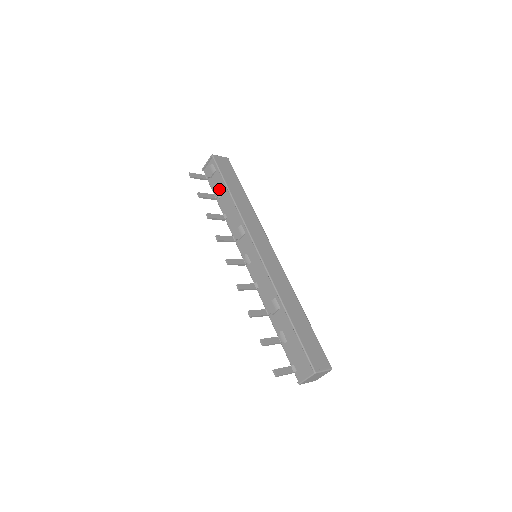
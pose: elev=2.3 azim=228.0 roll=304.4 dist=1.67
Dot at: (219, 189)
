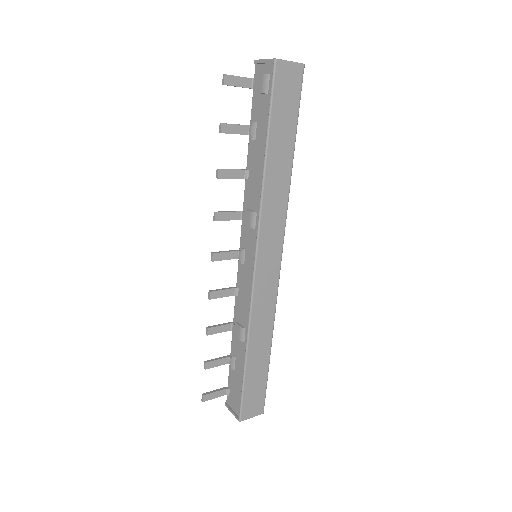
Dot at: (258, 126)
